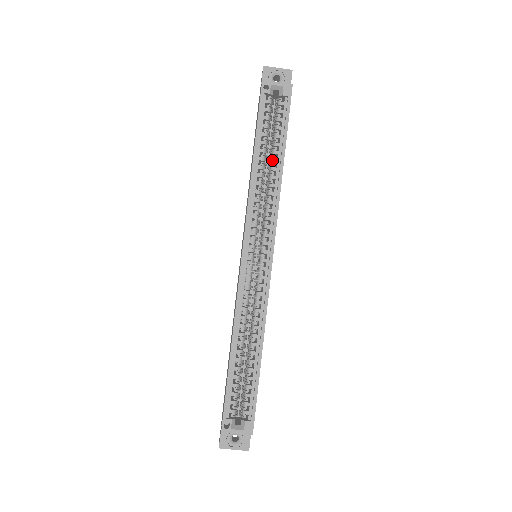
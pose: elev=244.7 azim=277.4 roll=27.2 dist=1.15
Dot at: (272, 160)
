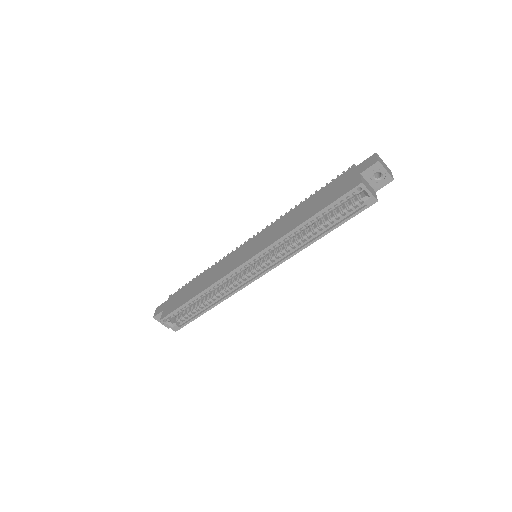
Dot at: (316, 229)
